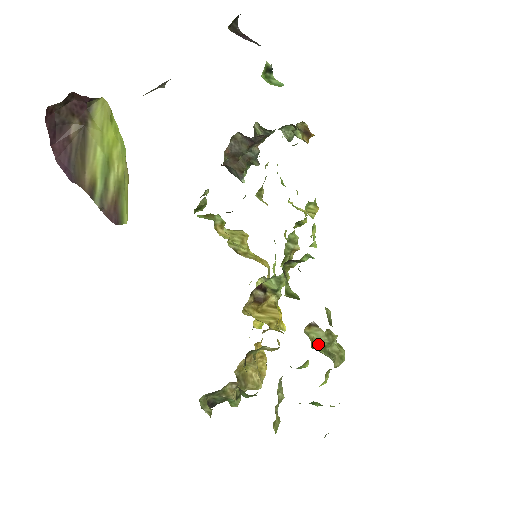
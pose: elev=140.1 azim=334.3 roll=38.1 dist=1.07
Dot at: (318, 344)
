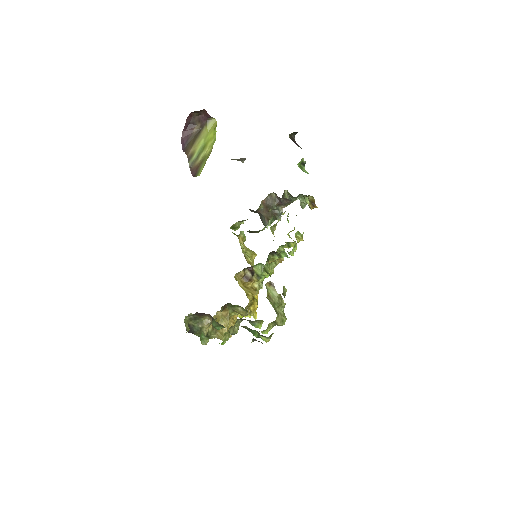
Dot at: (271, 299)
